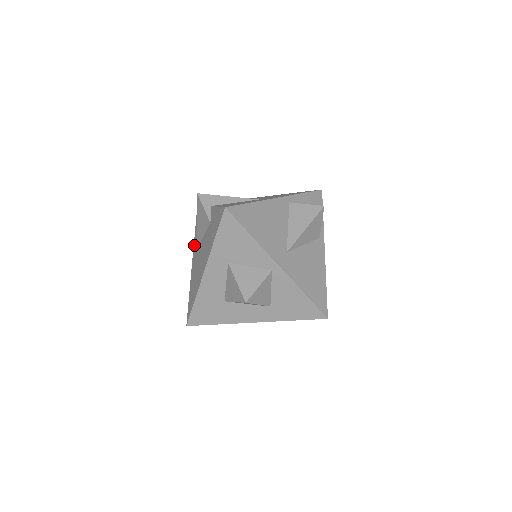
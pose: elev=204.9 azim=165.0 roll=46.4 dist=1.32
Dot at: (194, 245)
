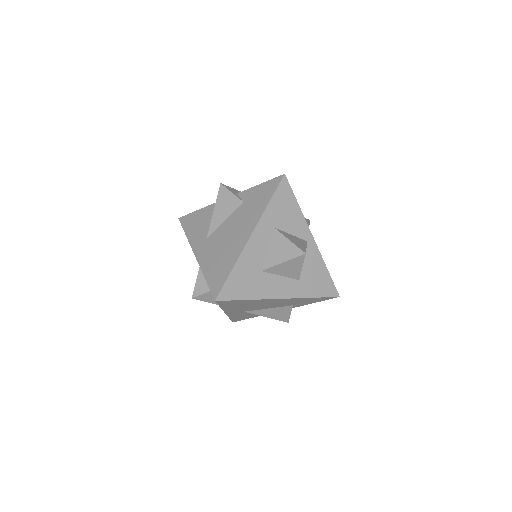
Dot at: (193, 242)
